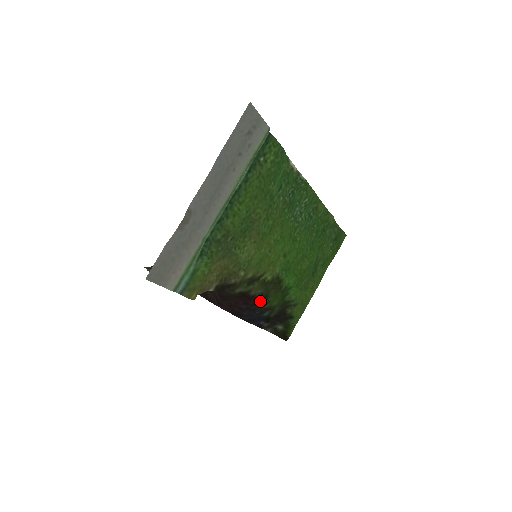
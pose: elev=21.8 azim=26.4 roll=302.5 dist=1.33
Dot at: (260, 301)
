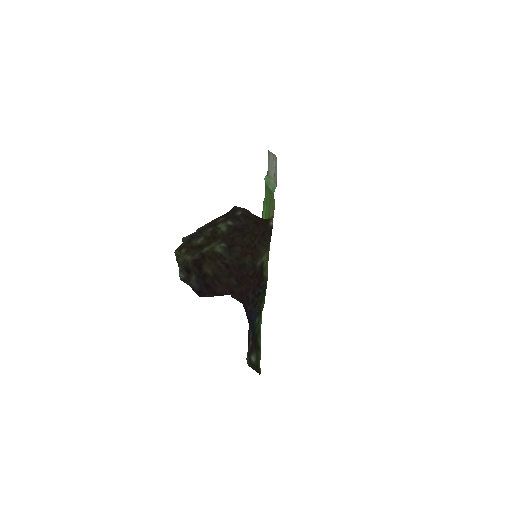
Dot at: (263, 292)
